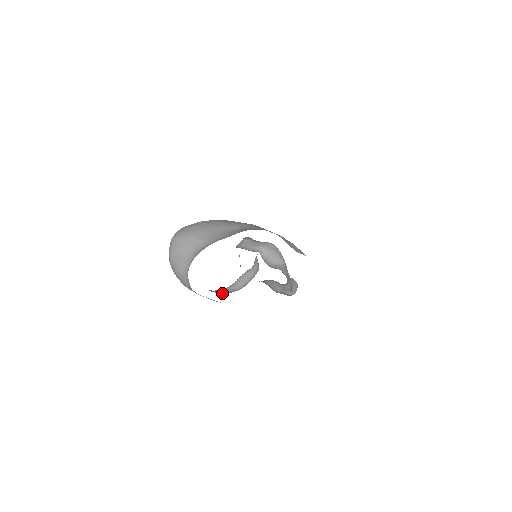
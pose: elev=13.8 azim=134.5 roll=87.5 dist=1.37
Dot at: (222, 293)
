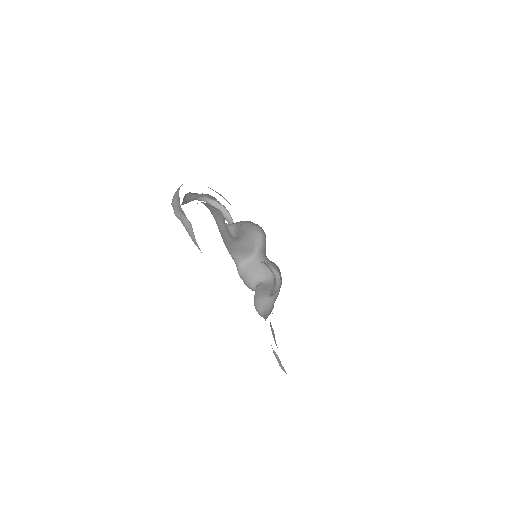
Dot at: occluded
